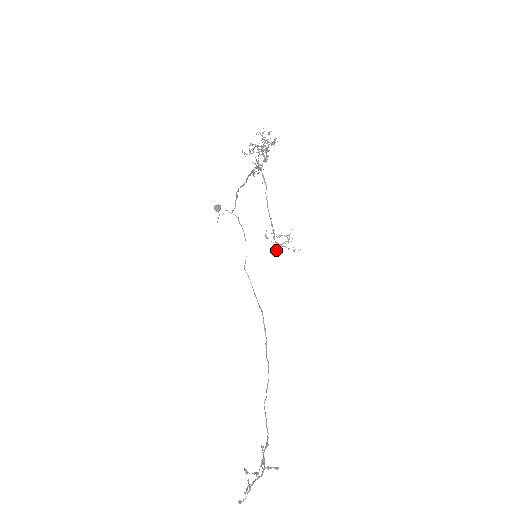
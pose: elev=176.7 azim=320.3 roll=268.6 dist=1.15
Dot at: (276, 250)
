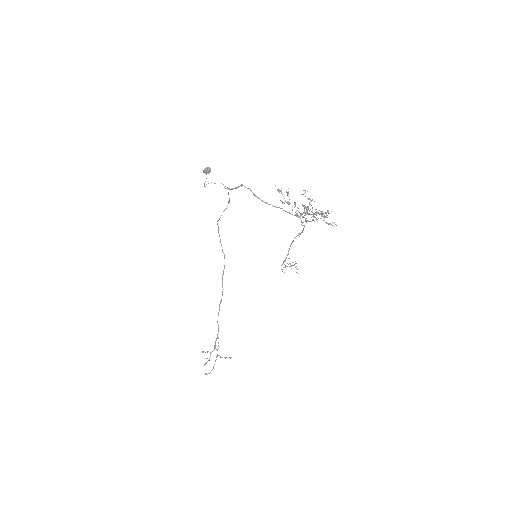
Dot at: occluded
